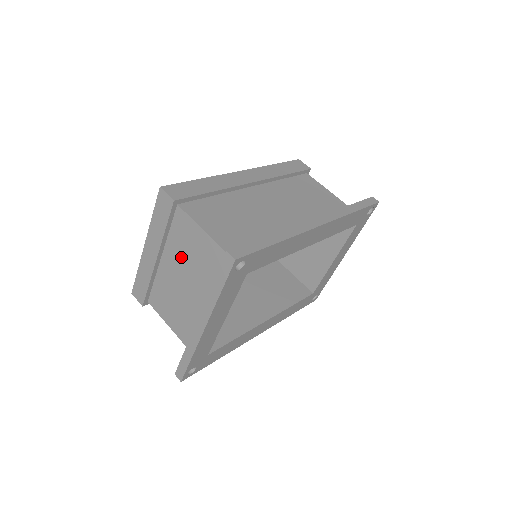
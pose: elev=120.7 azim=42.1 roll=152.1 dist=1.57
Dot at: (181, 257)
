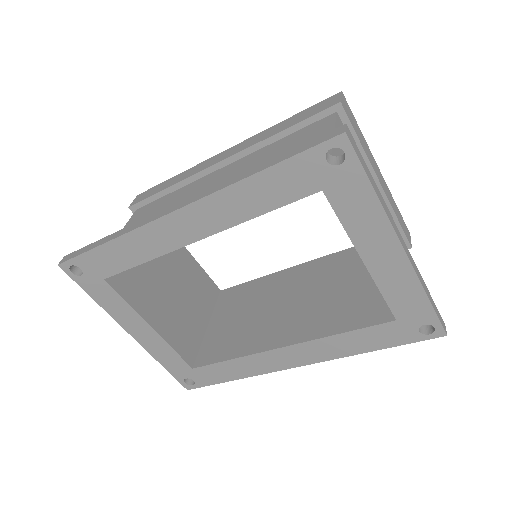
Dot at: occluded
